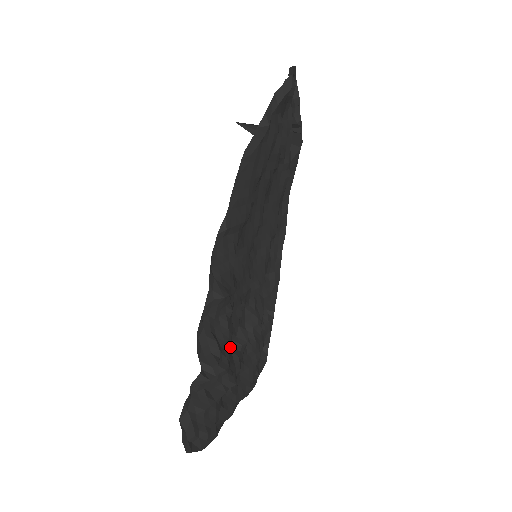
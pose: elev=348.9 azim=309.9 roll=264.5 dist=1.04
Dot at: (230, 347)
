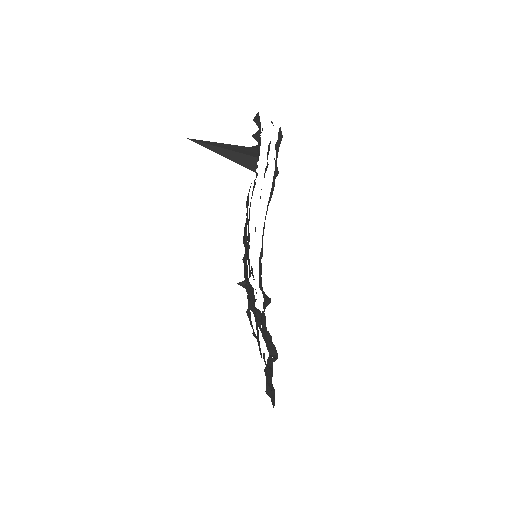
Dot at: occluded
